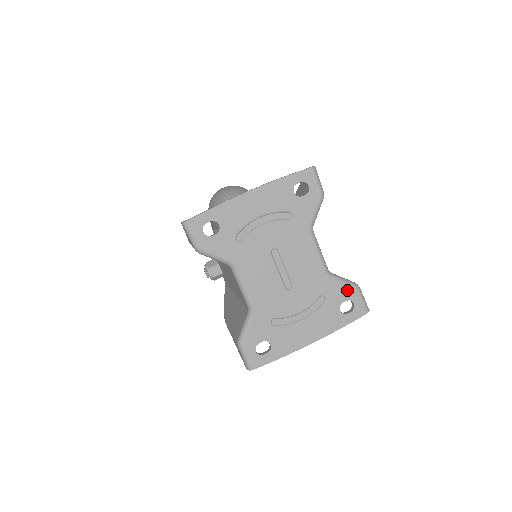
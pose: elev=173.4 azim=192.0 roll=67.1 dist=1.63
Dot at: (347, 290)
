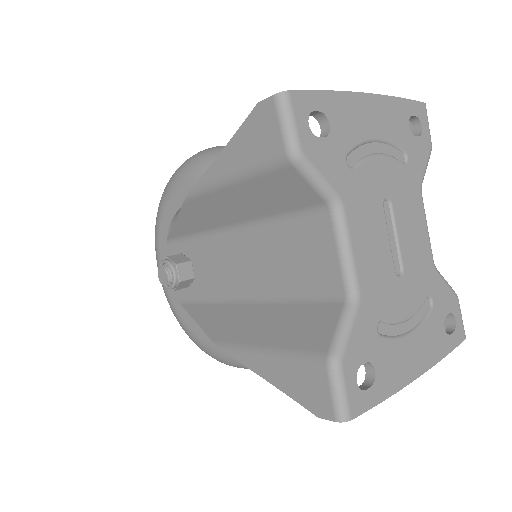
Dot at: (450, 296)
